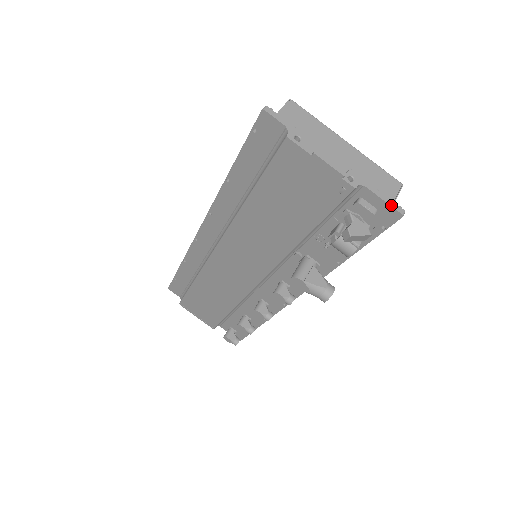
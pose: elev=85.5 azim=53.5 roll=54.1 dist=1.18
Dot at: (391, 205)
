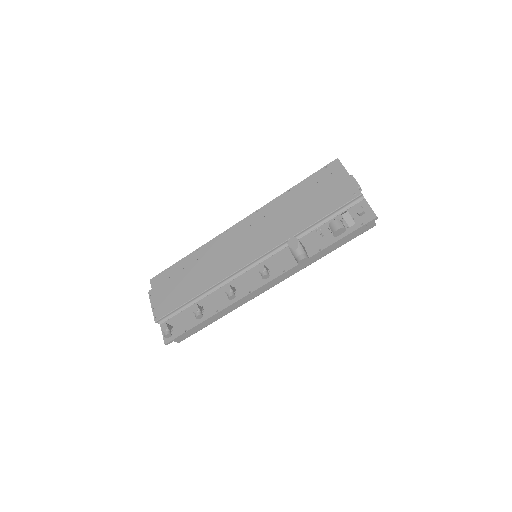
Dot at: (373, 211)
